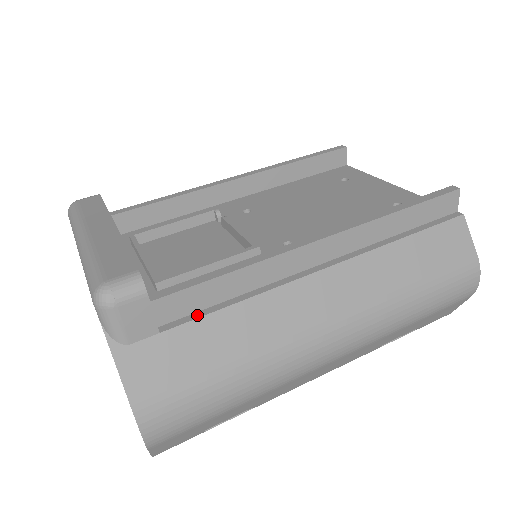
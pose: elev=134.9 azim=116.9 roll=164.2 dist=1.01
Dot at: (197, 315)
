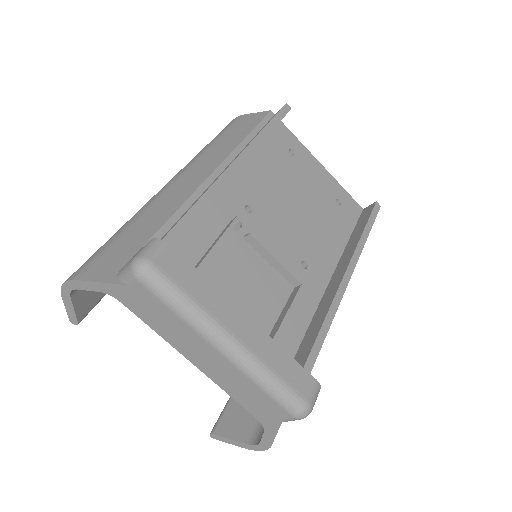
Dot at: occluded
